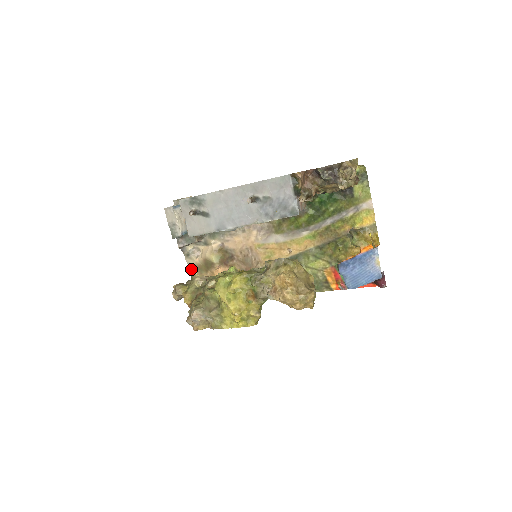
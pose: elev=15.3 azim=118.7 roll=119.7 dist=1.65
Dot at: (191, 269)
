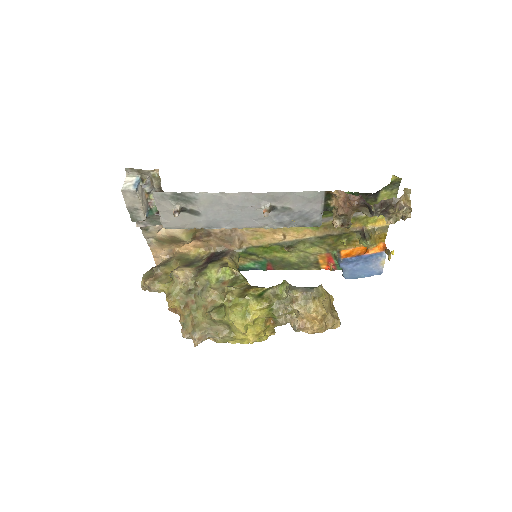
Dot at: (148, 240)
